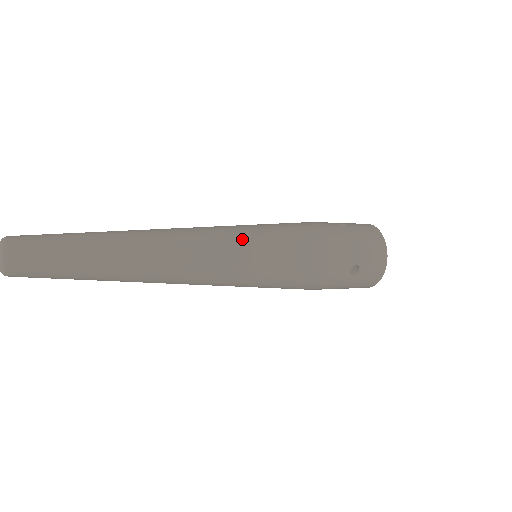
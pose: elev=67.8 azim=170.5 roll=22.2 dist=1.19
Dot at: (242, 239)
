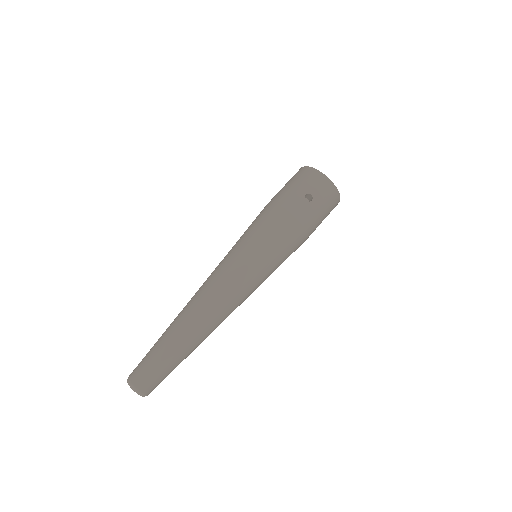
Dot at: (256, 276)
